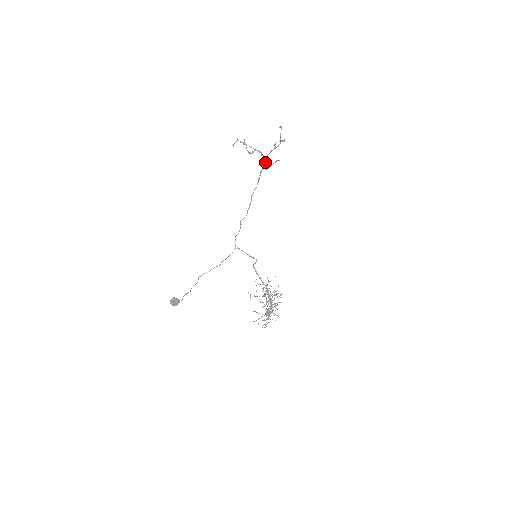
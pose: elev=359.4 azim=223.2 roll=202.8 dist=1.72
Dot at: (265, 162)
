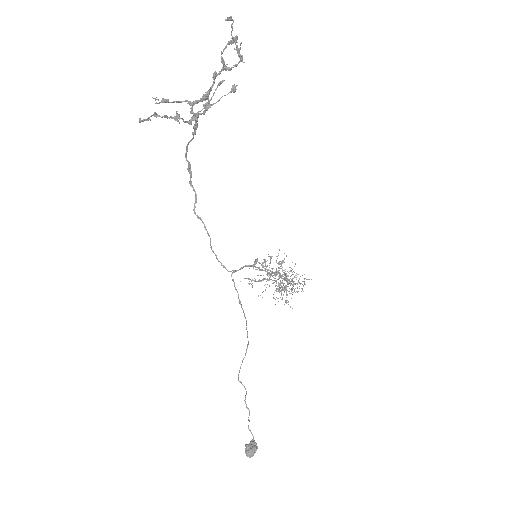
Dot at: occluded
